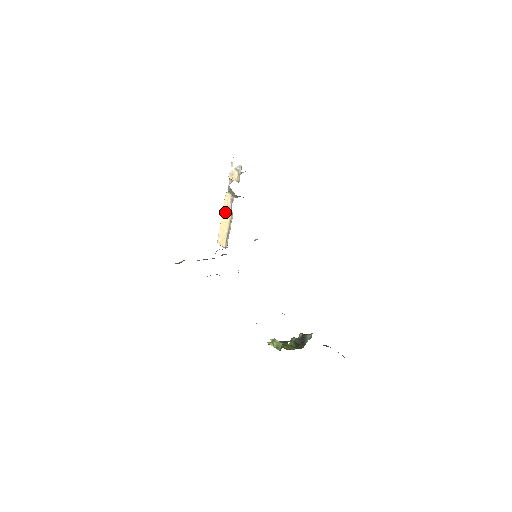
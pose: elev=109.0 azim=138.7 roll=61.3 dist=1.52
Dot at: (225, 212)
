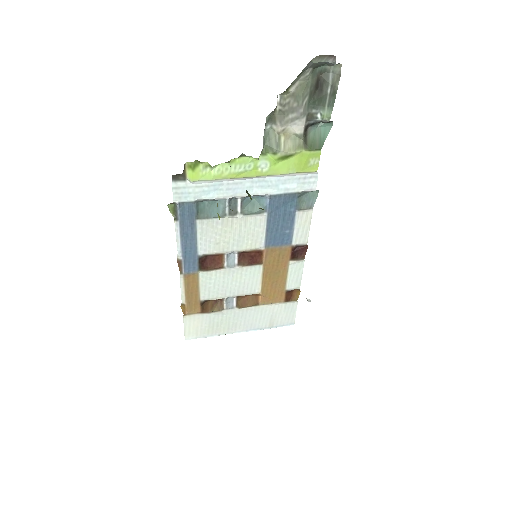
Dot at: occluded
